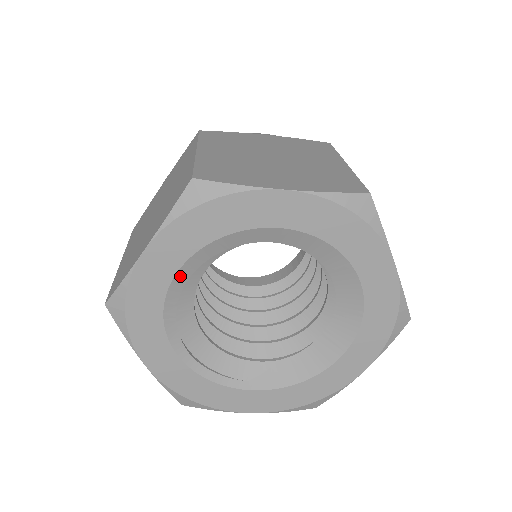
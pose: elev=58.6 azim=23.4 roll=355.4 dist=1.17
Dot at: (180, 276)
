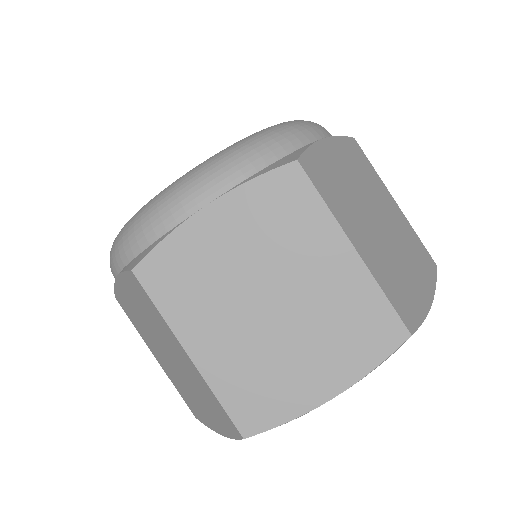
Dot at: occluded
